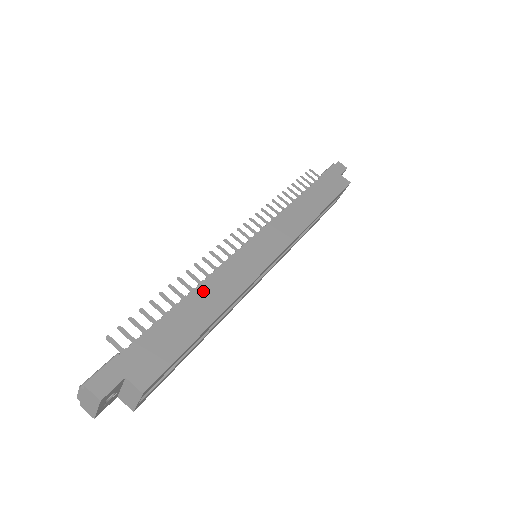
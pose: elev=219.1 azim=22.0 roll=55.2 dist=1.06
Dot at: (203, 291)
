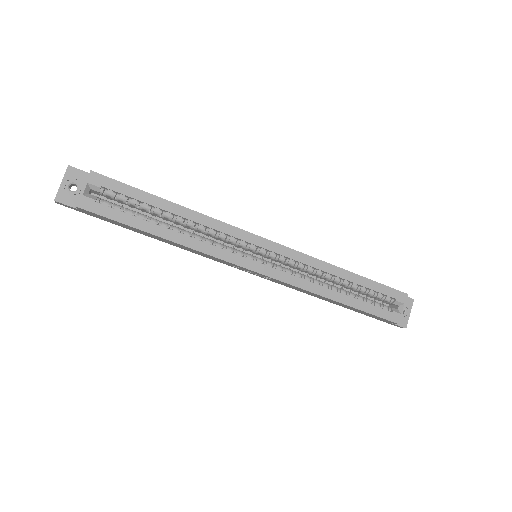
Dot at: occluded
